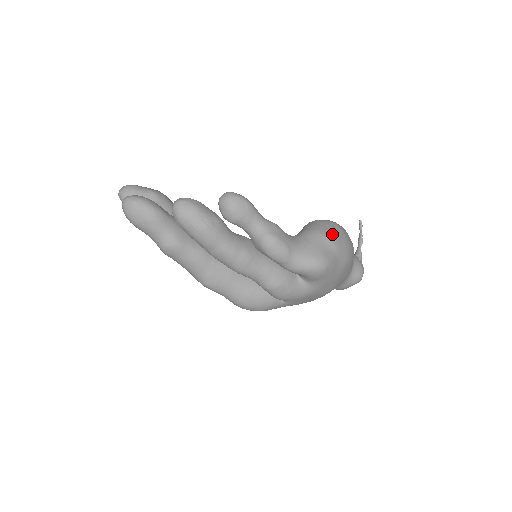
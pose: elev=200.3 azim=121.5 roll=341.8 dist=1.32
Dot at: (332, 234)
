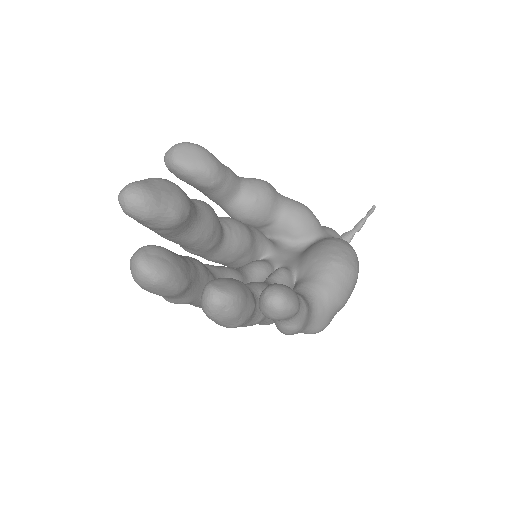
Dot at: (348, 297)
